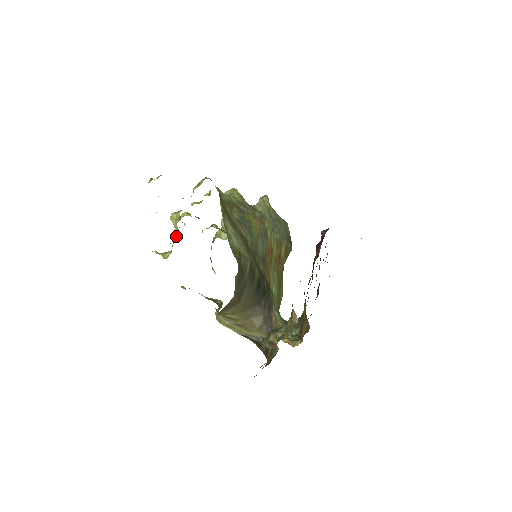
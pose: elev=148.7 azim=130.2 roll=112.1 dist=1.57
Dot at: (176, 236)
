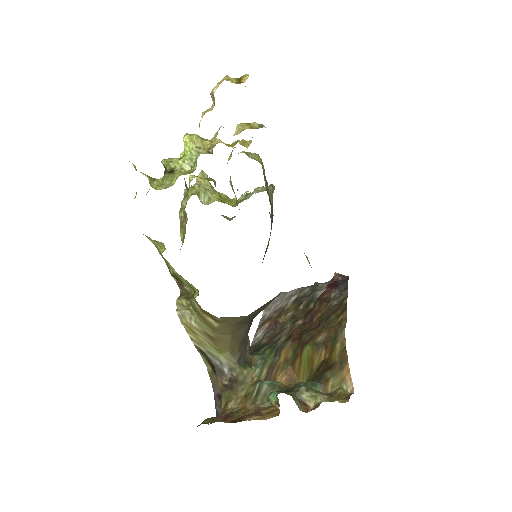
Dot at: (182, 167)
